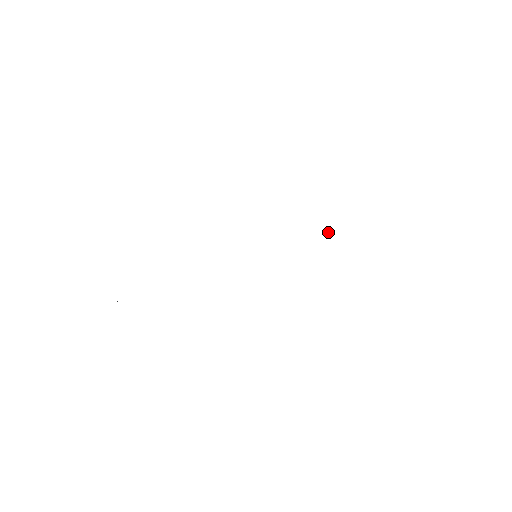
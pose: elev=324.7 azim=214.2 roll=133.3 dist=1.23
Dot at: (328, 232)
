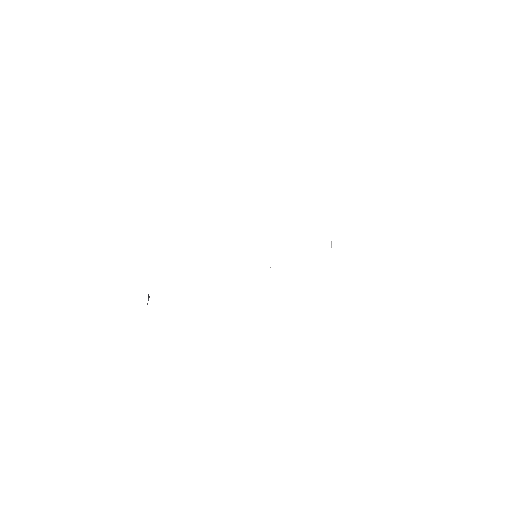
Dot at: (331, 245)
